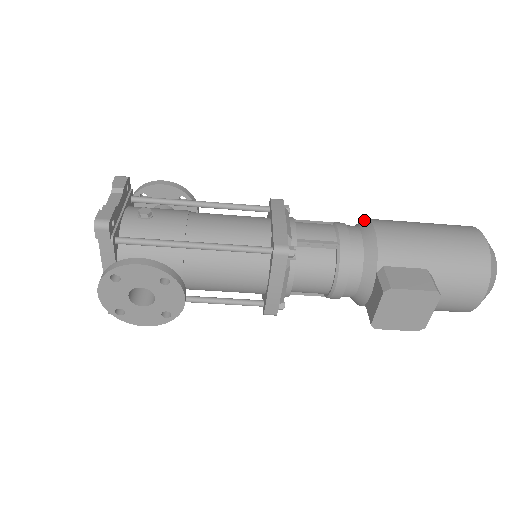
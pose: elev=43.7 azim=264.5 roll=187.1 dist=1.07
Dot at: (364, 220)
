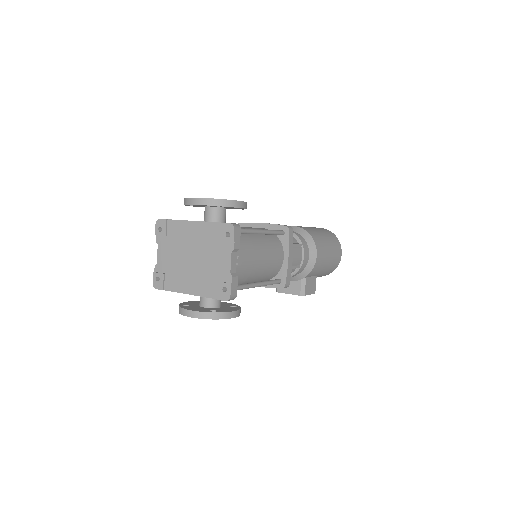
Dot at: (312, 241)
